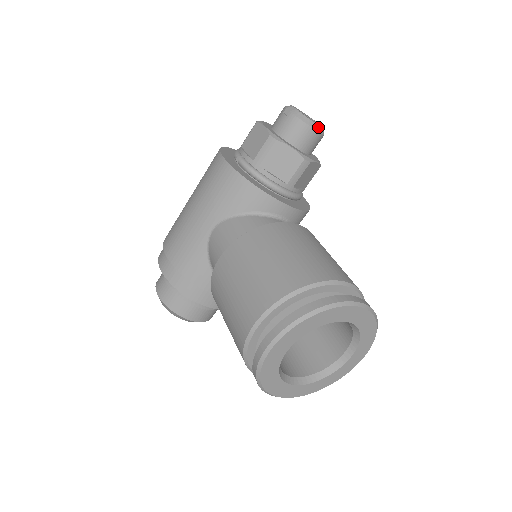
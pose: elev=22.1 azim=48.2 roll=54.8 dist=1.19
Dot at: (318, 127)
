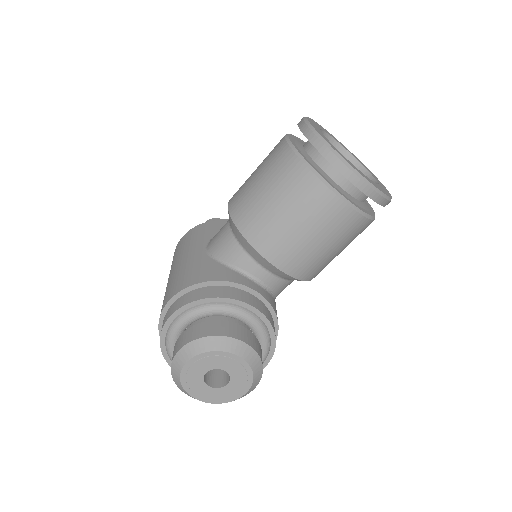
Dot at: occluded
